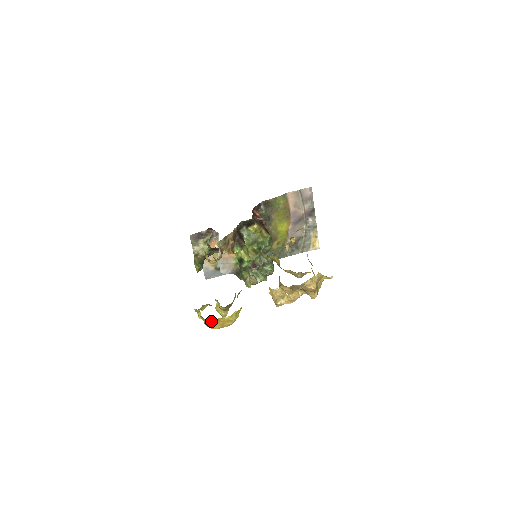
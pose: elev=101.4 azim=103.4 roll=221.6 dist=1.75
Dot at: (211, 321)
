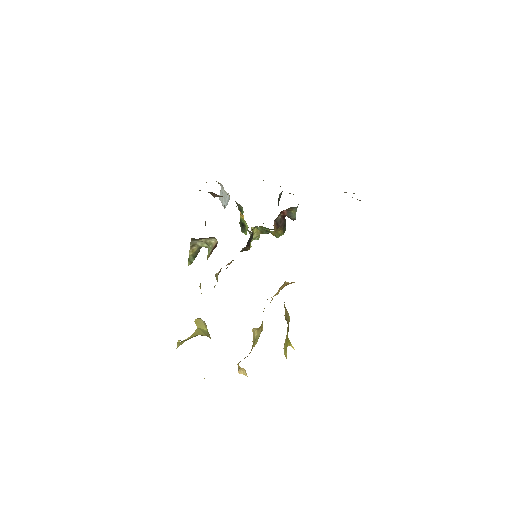
Dot at: occluded
